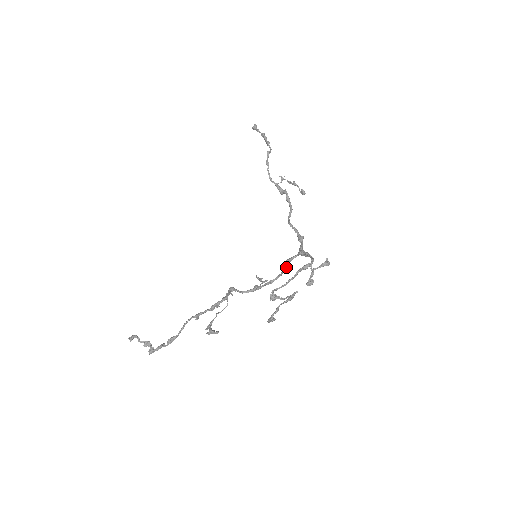
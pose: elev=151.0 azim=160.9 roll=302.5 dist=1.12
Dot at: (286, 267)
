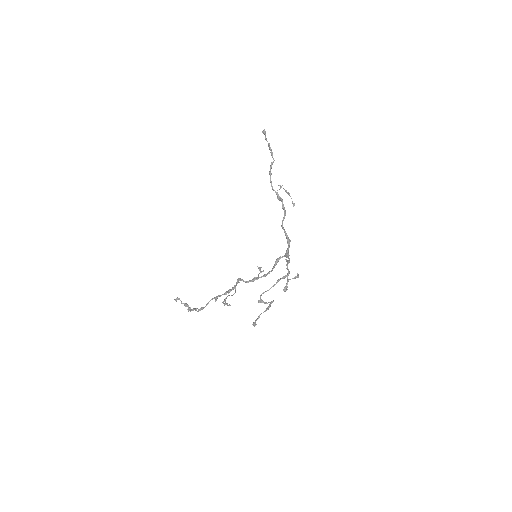
Dot at: (276, 264)
